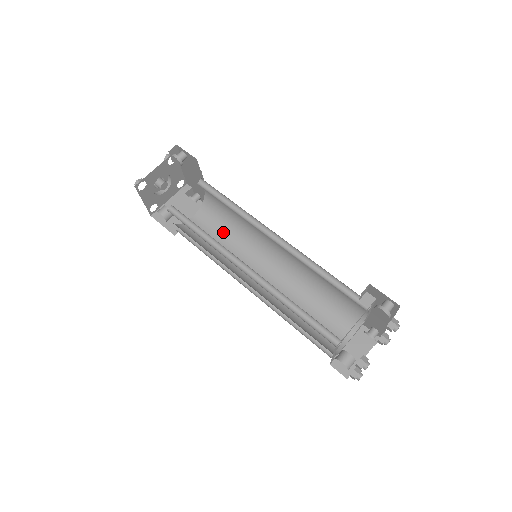
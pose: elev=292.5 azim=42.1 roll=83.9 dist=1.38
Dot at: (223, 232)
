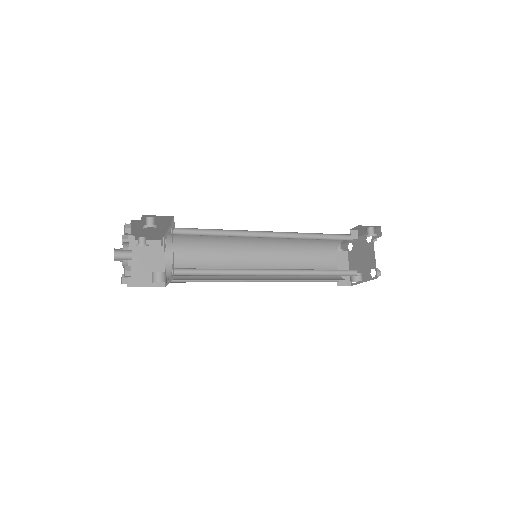
Dot at: (202, 255)
